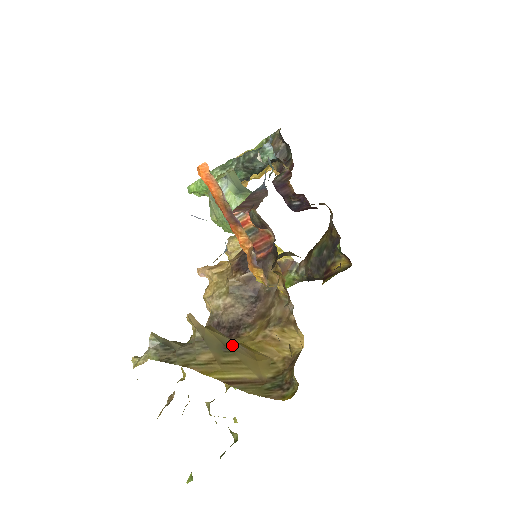
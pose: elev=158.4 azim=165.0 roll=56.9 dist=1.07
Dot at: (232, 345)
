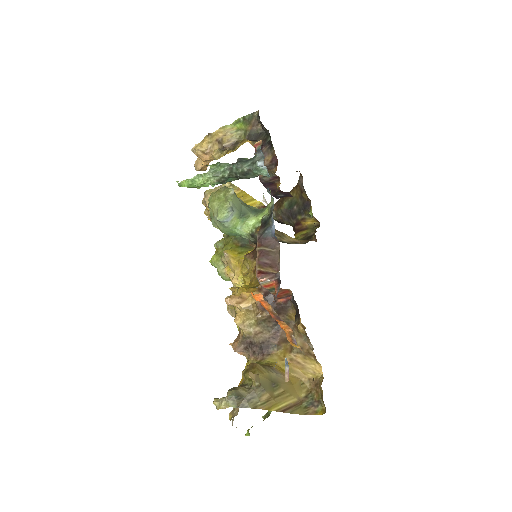
Dot at: (276, 378)
